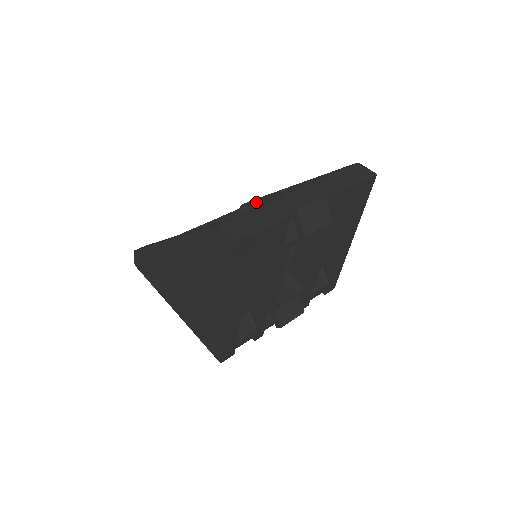
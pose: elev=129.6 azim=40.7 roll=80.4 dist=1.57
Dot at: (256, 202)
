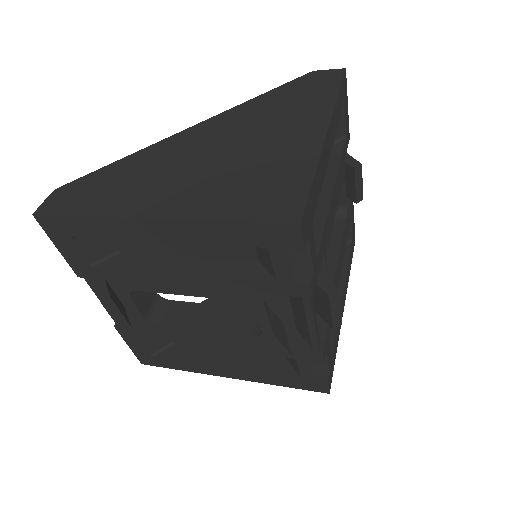
Dot at: occluded
